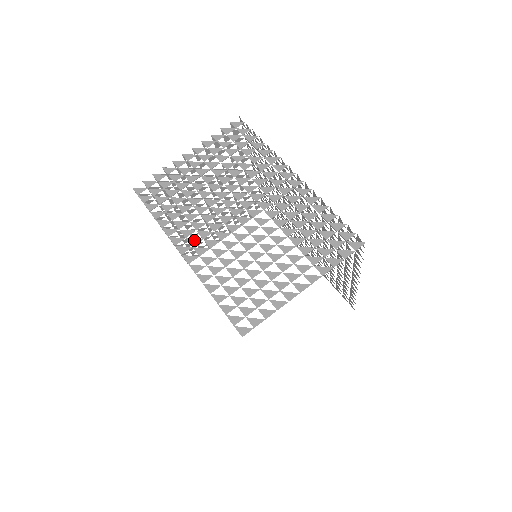
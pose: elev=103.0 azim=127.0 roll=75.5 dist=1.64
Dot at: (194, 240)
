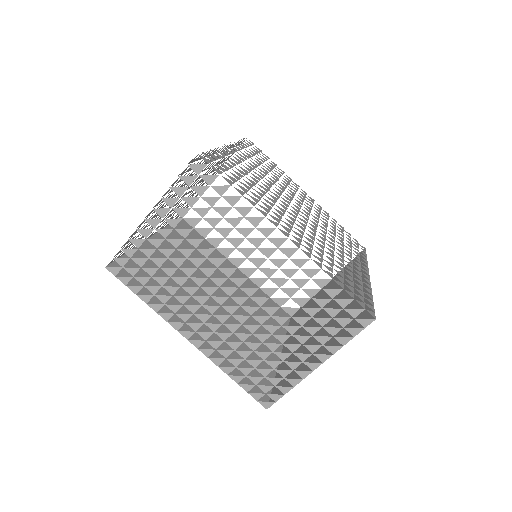
Dot at: (195, 324)
